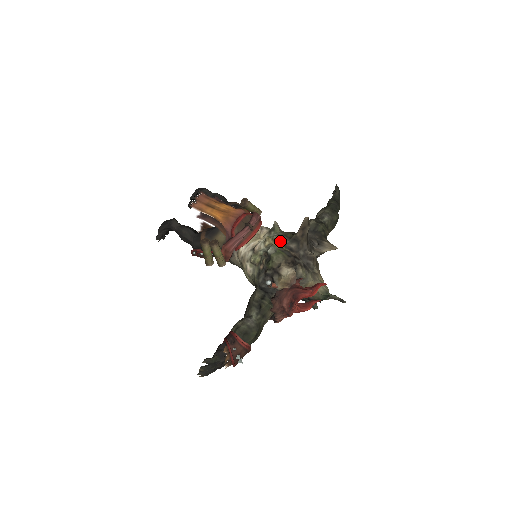
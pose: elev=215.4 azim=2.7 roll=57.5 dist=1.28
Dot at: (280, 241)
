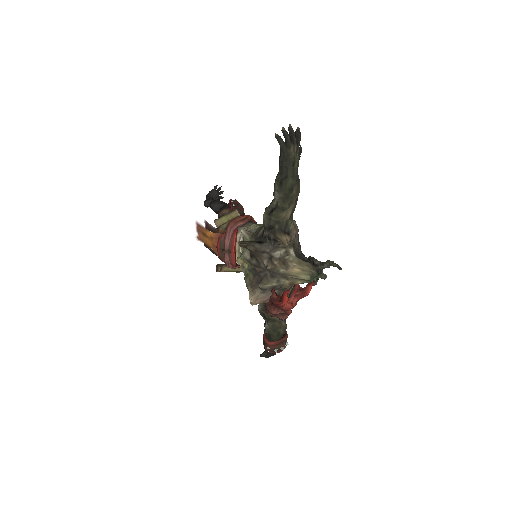
Dot at: (245, 260)
